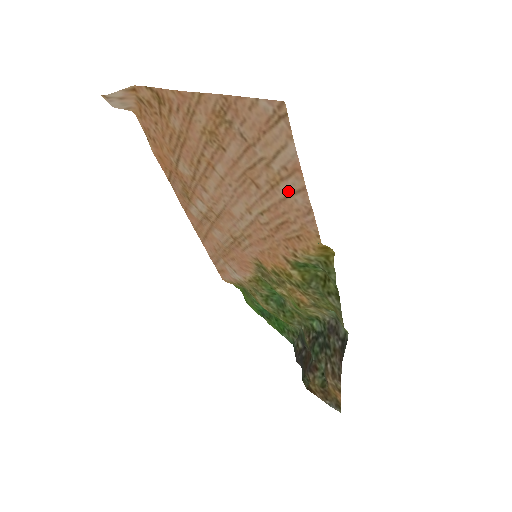
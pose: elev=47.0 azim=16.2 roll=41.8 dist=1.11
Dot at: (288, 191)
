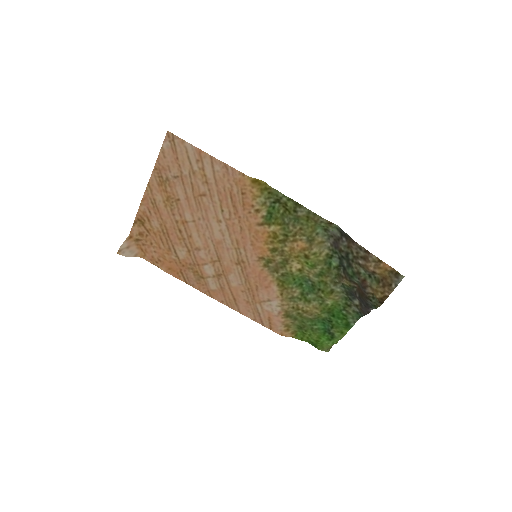
Dot at: (211, 172)
